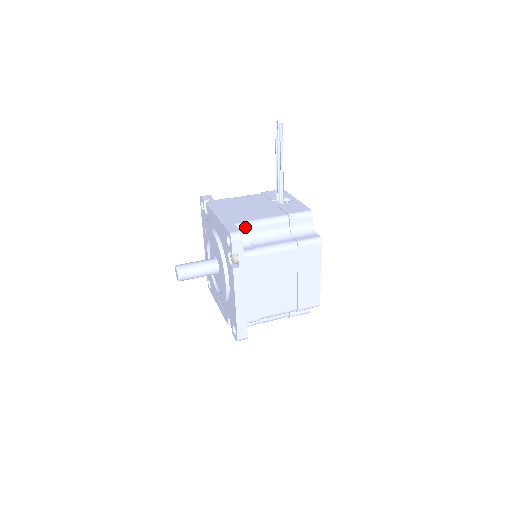
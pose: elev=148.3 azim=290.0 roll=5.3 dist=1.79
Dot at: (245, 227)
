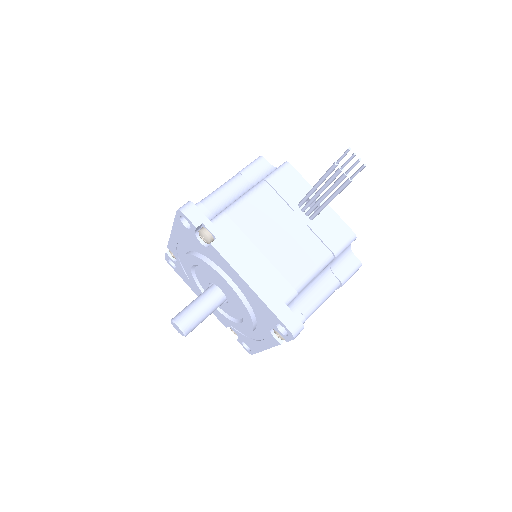
Dot at: occluded
